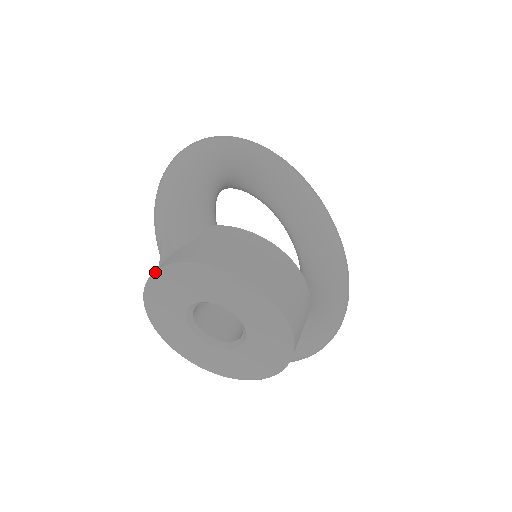
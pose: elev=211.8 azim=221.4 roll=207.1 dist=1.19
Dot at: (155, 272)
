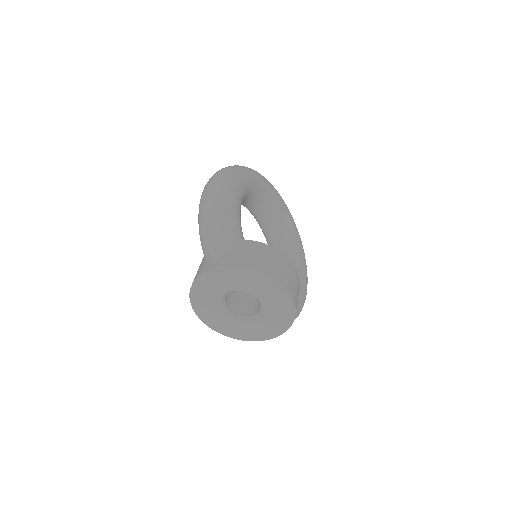
Dot at: (210, 270)
